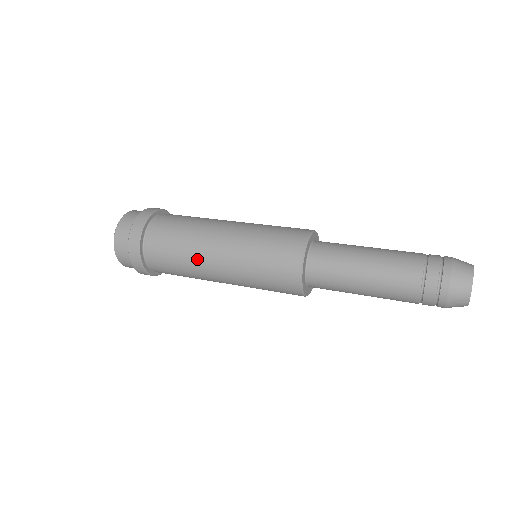
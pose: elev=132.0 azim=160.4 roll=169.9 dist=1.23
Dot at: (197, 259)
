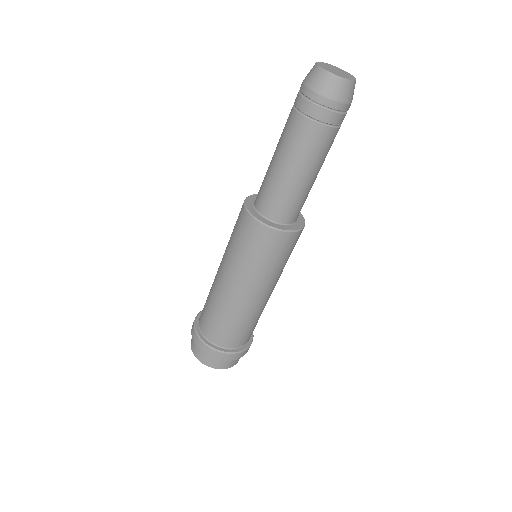
Dot at: (220, 298)
